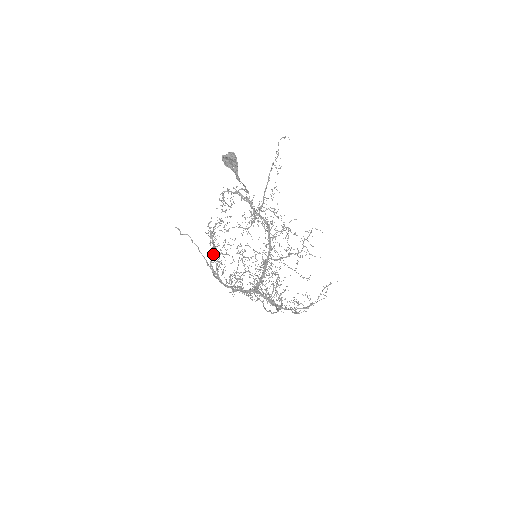
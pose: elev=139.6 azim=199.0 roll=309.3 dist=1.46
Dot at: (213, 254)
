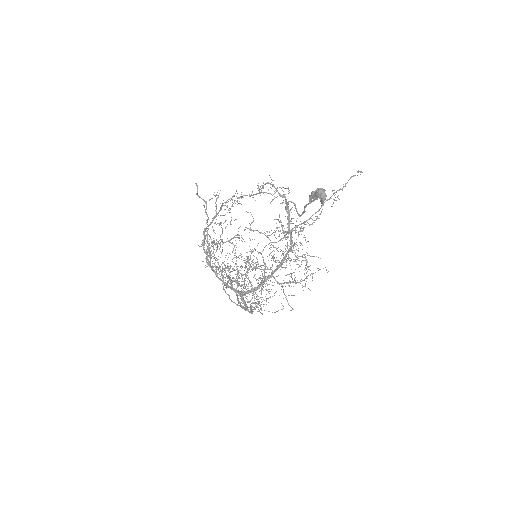
Dot at: (220, 237)
